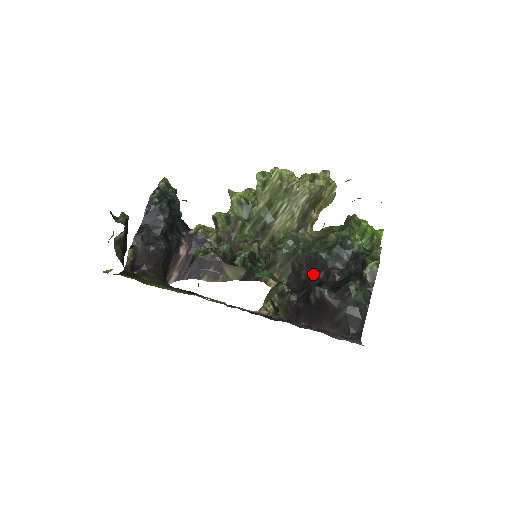
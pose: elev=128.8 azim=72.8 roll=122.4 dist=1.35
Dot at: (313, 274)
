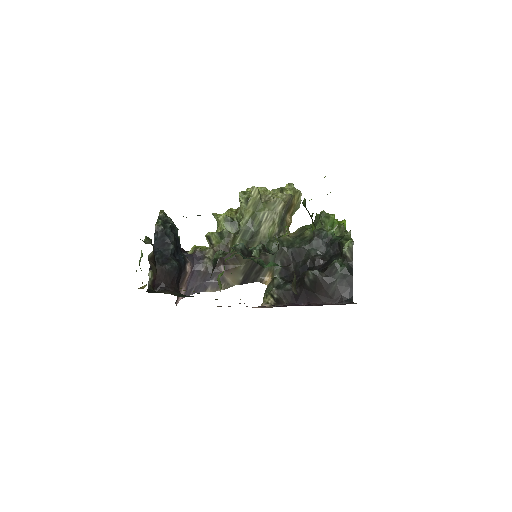
Dot at: (301, 264)
